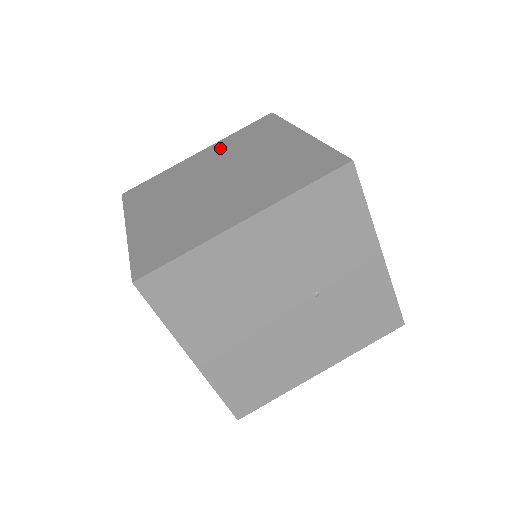
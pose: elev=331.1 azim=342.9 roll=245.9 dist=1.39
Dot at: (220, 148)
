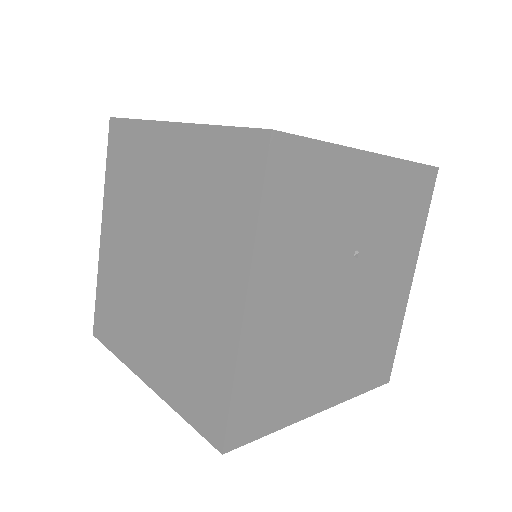
Dot at: (114, 210)
